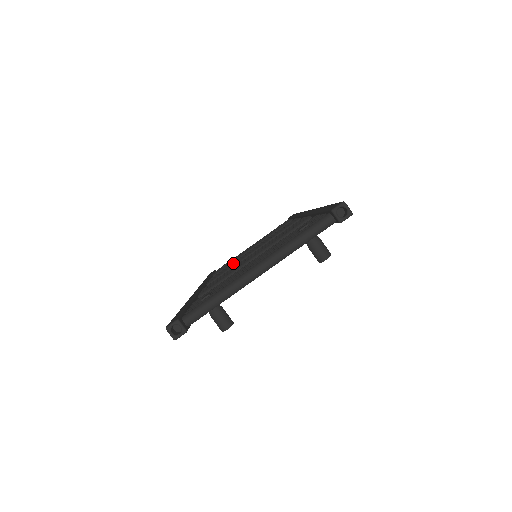
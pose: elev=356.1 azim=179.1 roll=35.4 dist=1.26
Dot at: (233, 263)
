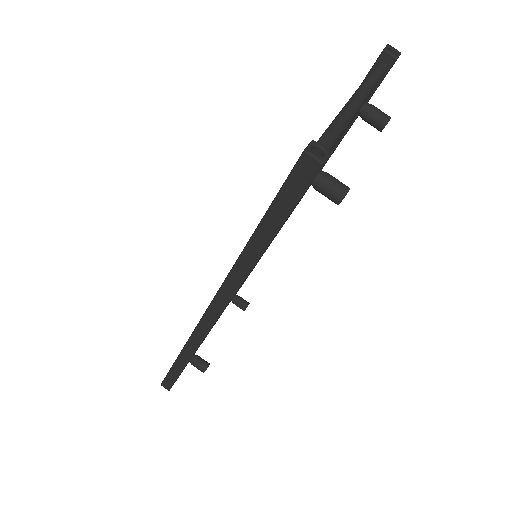
Dot at: occluded
